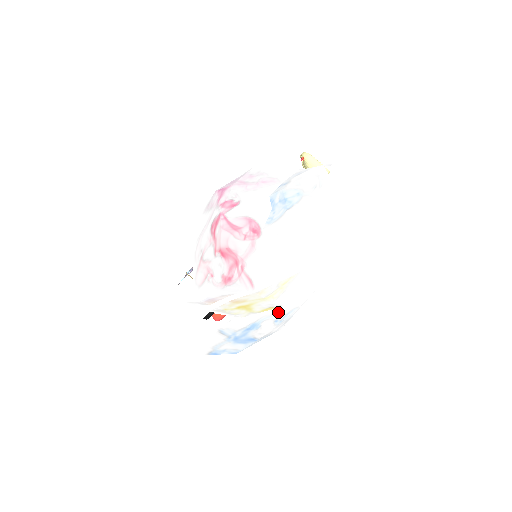
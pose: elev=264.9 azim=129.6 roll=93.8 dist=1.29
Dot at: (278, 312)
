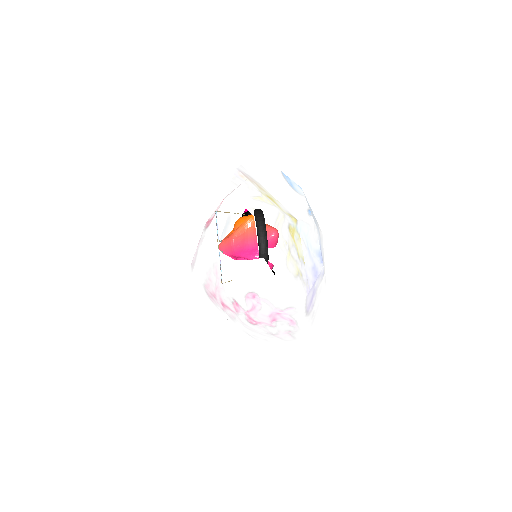
Dot at: occluded
